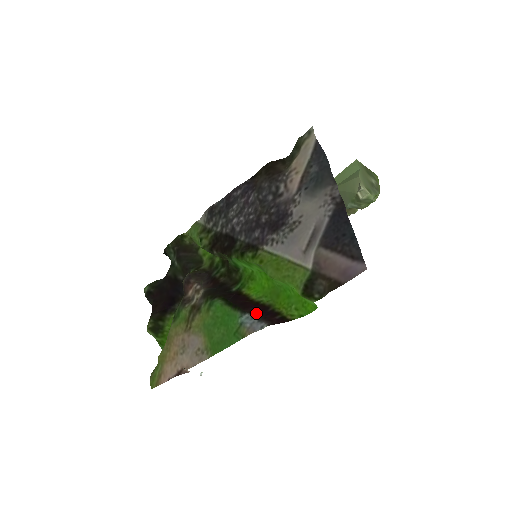
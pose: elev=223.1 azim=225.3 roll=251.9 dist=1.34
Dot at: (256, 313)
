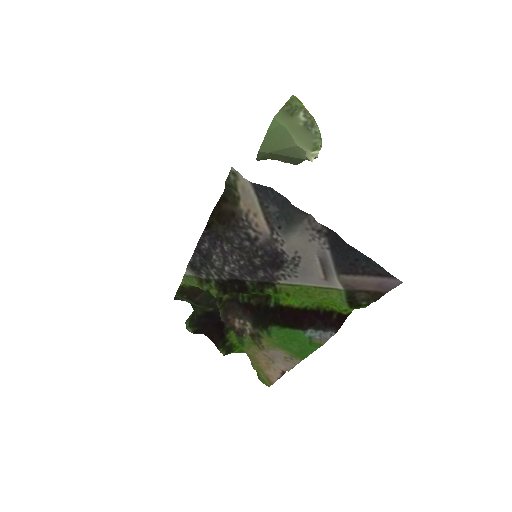
Dot at: (314, 323)
